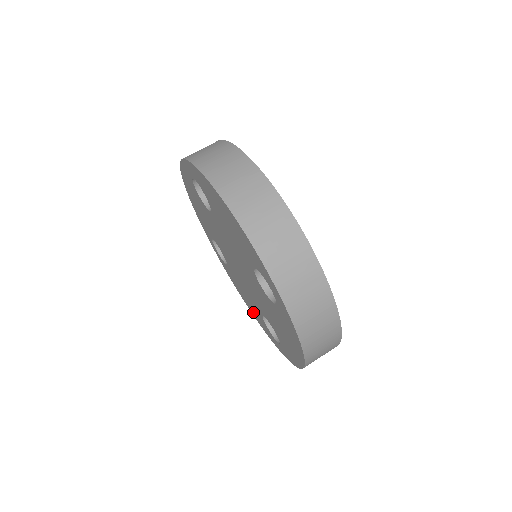
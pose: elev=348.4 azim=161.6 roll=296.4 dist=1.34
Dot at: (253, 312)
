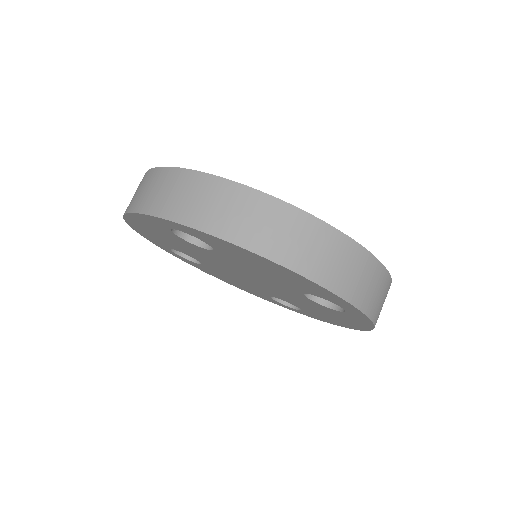
Dot at: (241, 288)
